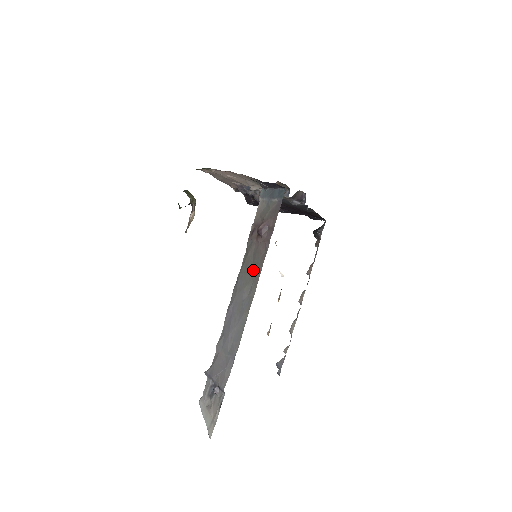
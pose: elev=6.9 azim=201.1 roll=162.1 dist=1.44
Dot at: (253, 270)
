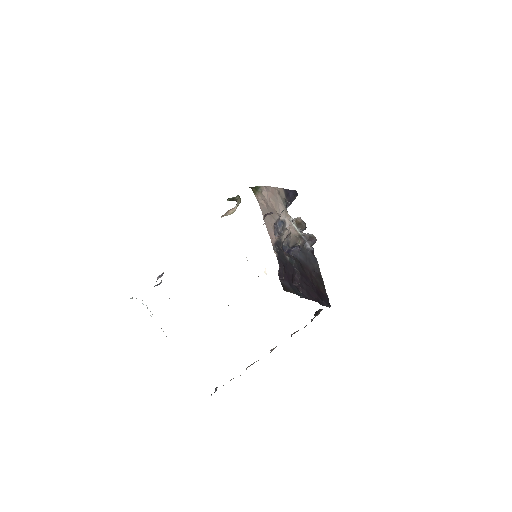
Dot at: occluded
